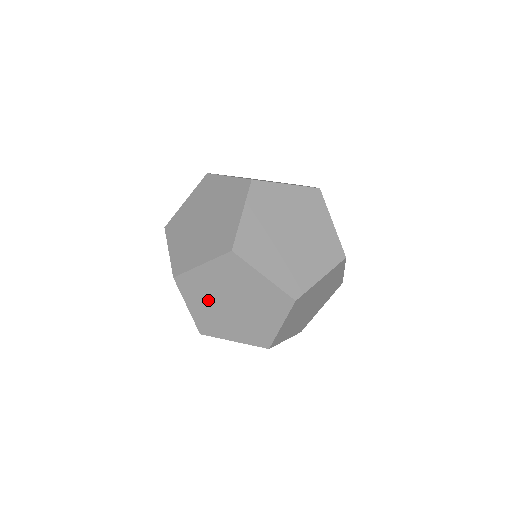
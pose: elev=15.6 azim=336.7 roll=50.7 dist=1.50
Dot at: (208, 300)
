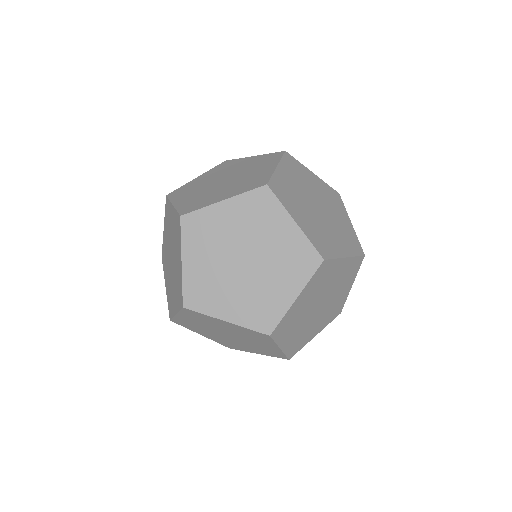
Dot at: (168, 237)
